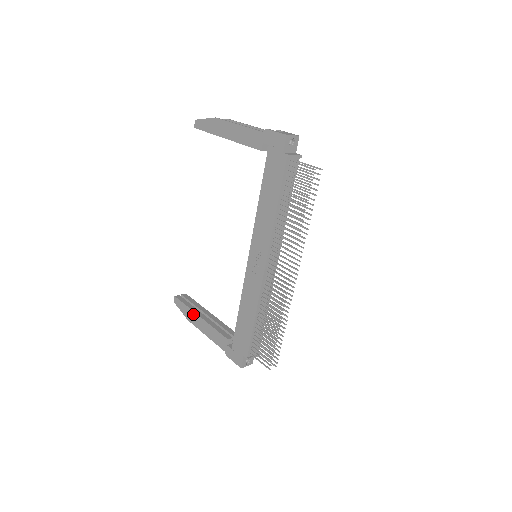
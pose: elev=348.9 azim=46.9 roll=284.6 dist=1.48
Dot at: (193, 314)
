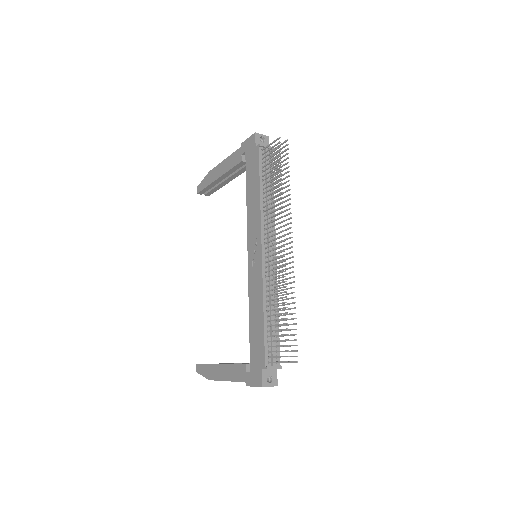
Dot at: (213, 367)
